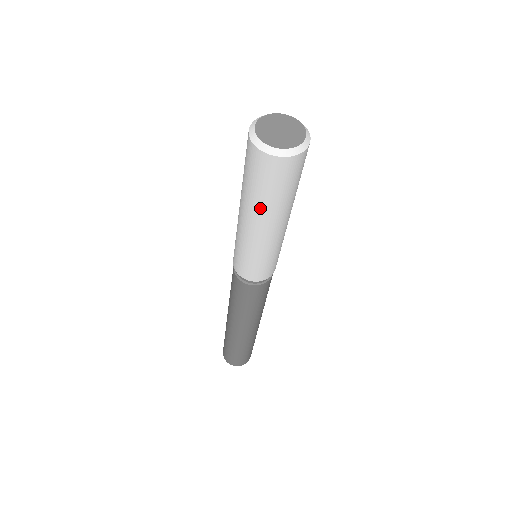
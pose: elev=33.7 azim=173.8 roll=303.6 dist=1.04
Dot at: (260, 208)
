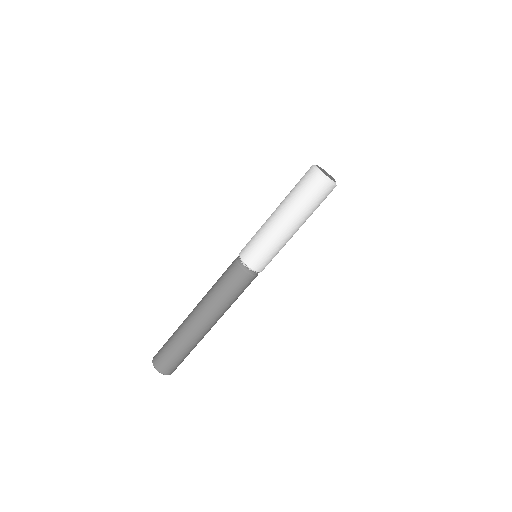
Dot at: (300, 212)
